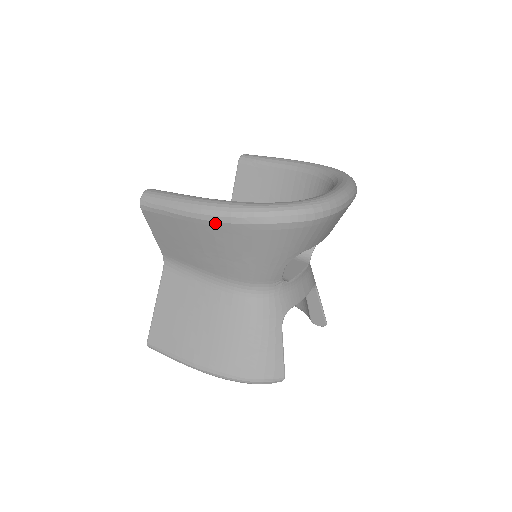
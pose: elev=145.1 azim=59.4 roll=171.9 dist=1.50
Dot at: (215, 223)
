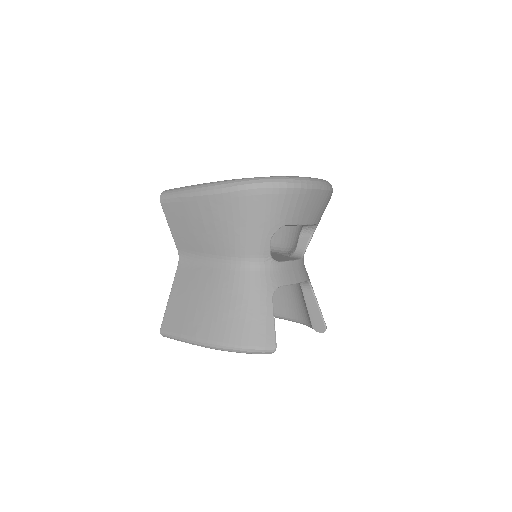
Dot at: (211, 196)
